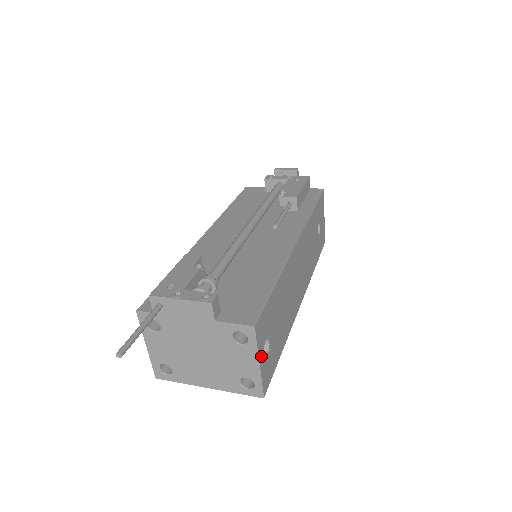
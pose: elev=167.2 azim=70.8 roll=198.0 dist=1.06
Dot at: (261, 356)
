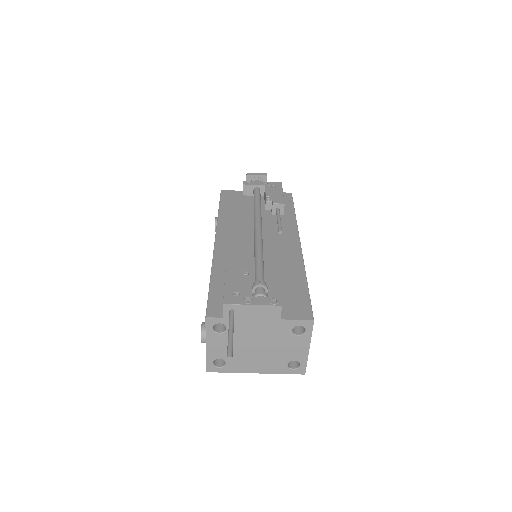
Dot at: (309, 342)
